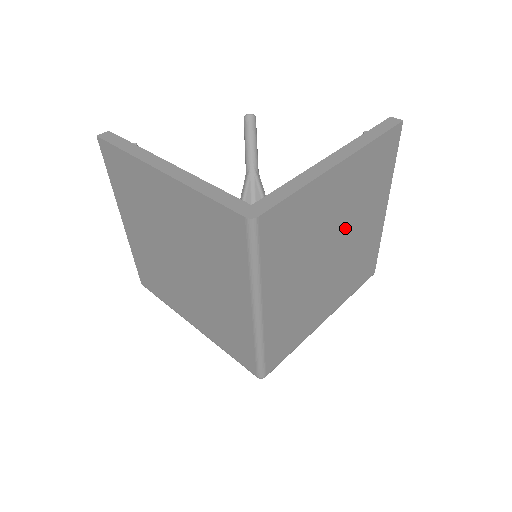
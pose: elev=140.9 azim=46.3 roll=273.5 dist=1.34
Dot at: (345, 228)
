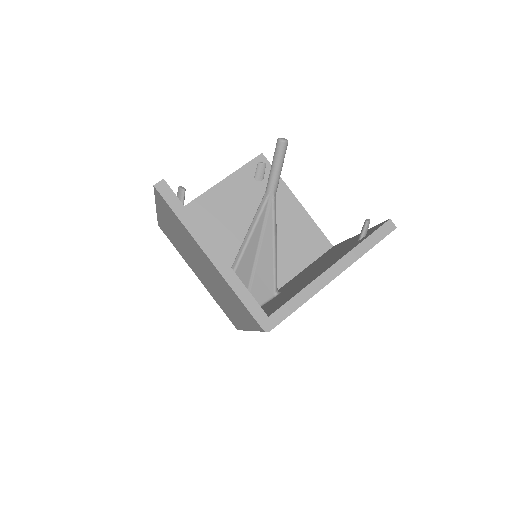
Dot at: occluded
